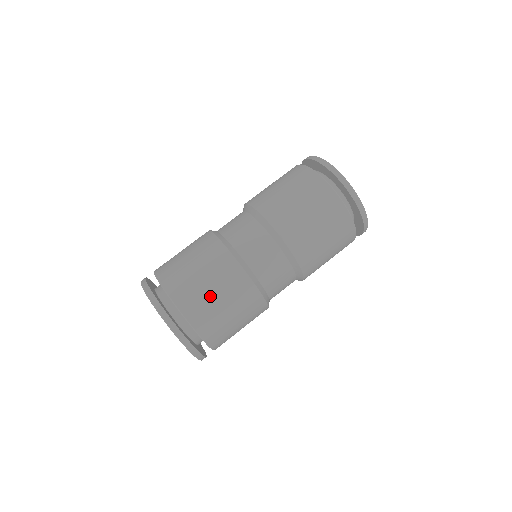
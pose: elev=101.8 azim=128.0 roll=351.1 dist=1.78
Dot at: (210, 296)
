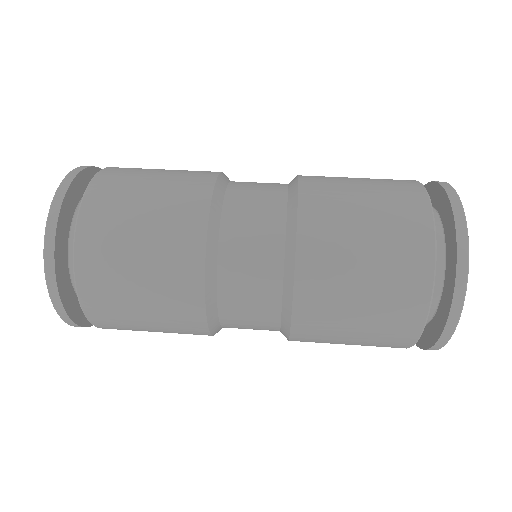
Dot at: (144, 182)
